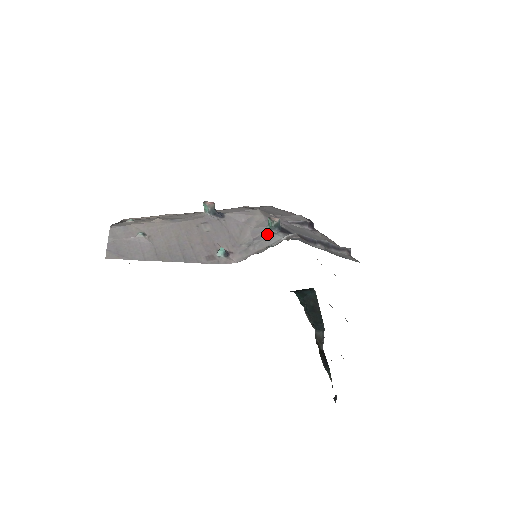
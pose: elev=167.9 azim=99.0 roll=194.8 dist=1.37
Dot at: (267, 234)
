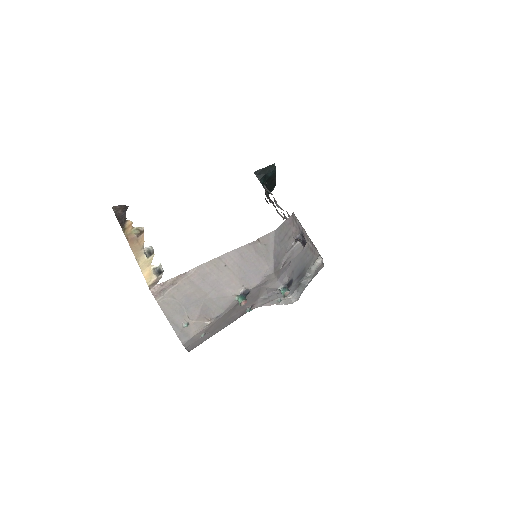
Dot at: (278, 293)
